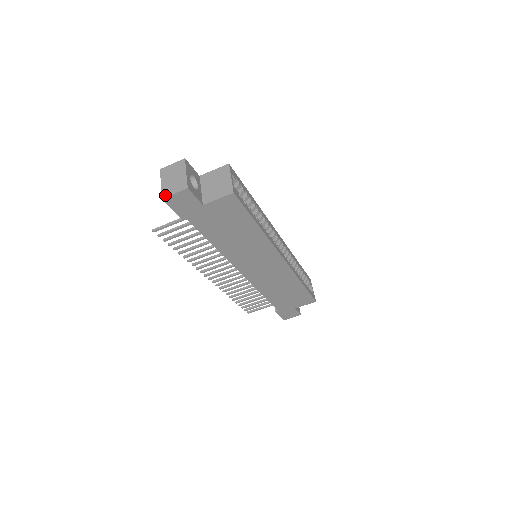
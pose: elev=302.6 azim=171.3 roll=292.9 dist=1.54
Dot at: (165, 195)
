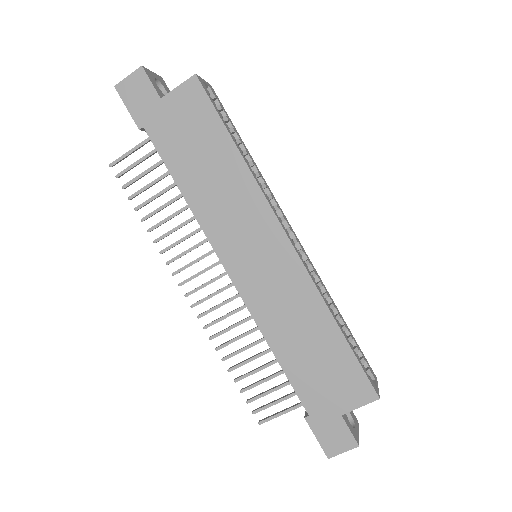
Dot at: (120, 84)
